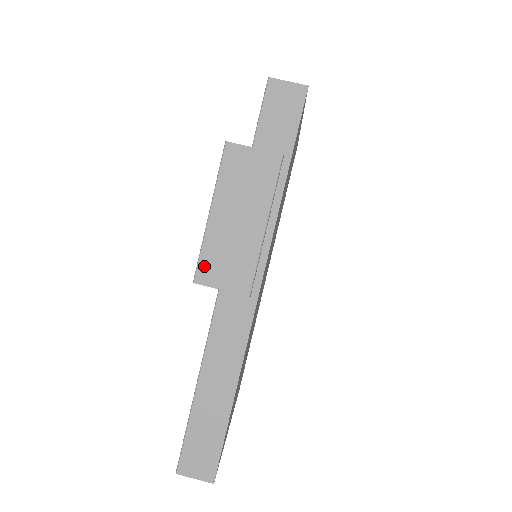
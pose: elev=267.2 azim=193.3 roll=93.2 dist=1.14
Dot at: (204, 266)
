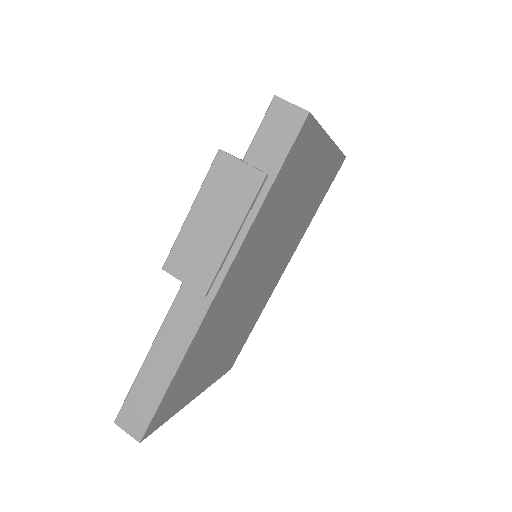
Dot at: (174, 257)
